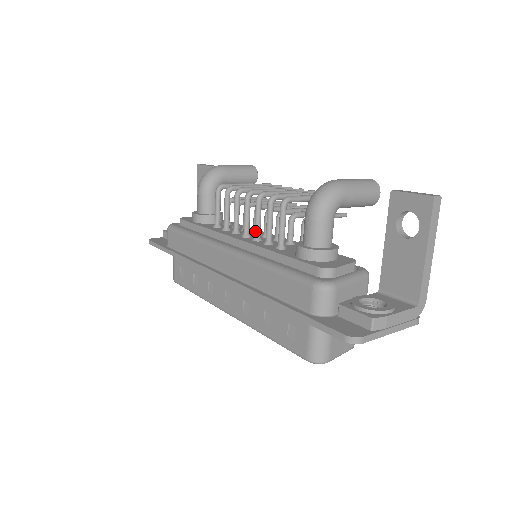
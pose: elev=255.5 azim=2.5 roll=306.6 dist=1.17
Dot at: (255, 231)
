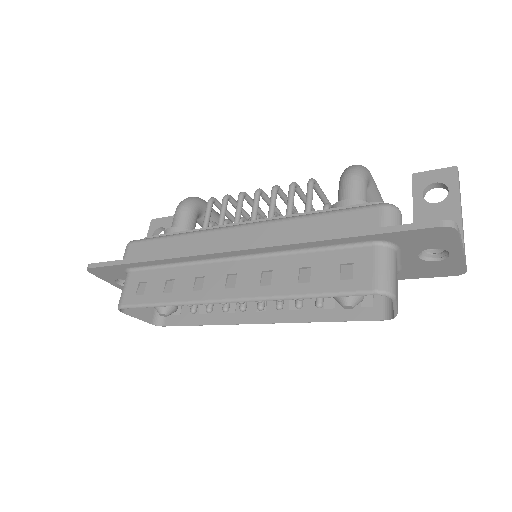
Dot at: (270, 215)
